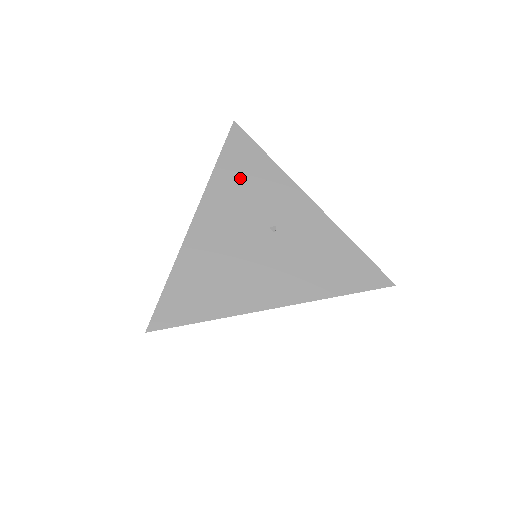
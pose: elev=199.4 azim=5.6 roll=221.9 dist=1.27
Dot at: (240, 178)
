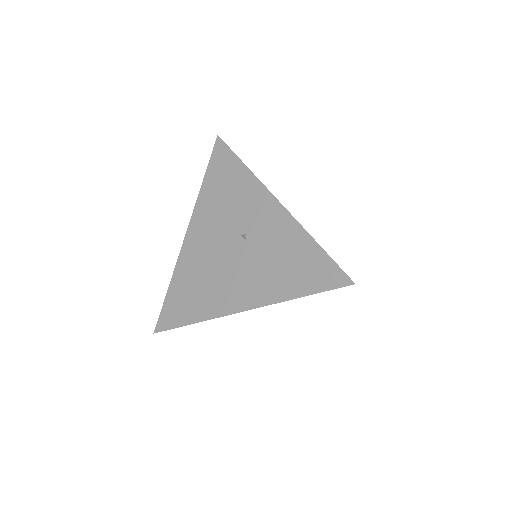
Dot at: (220, 191)
